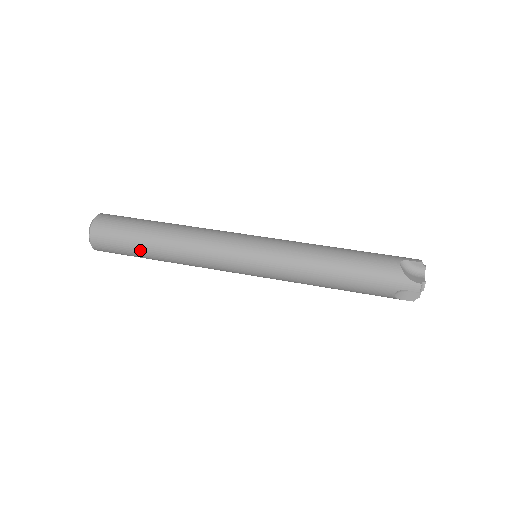
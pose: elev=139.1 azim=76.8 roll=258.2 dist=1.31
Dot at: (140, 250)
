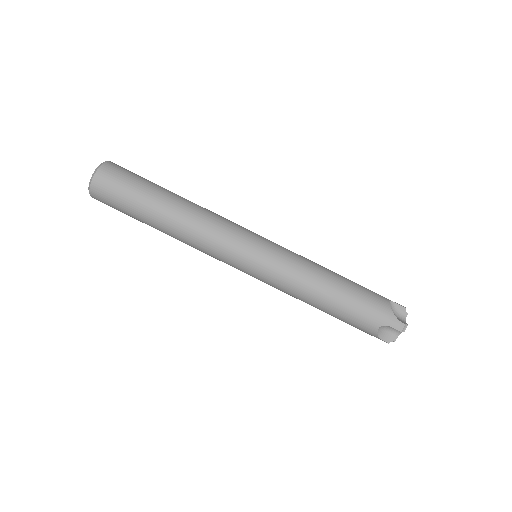
Dot at: occluded
